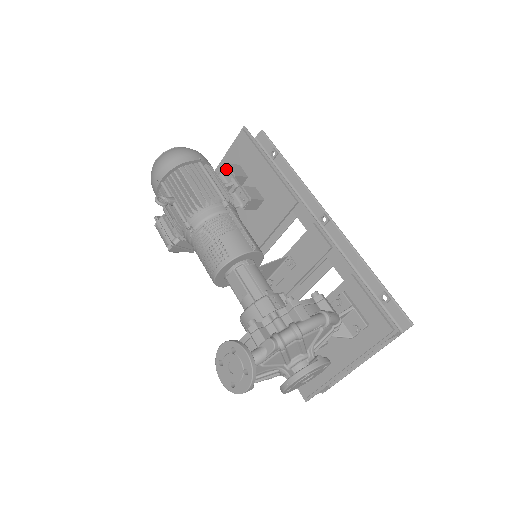
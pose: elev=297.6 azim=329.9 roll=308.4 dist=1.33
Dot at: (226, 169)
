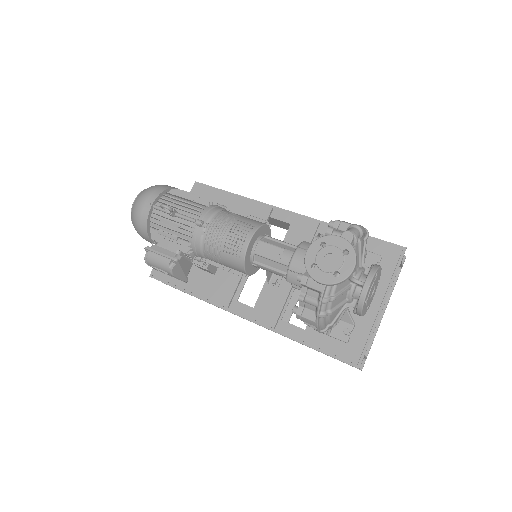
Dot at: occluded
